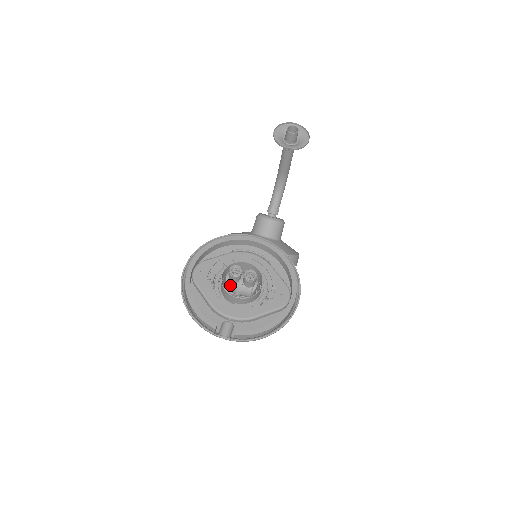
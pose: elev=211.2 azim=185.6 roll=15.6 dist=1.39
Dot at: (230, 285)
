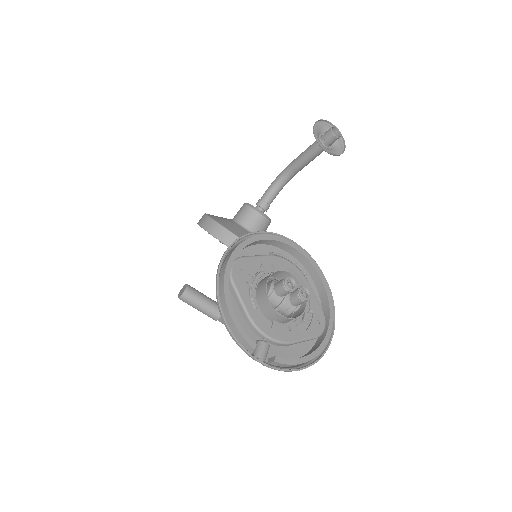
Dot at: (273, 297)
